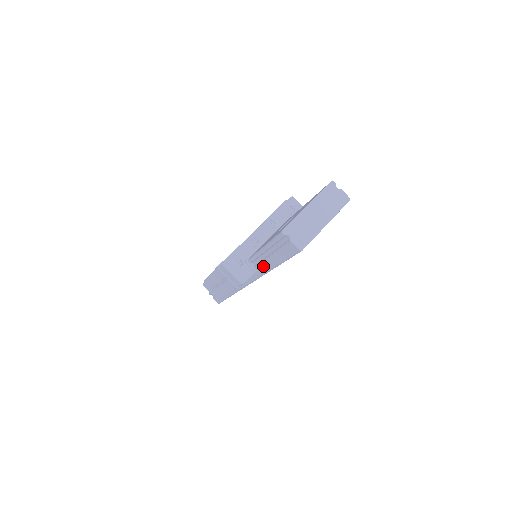
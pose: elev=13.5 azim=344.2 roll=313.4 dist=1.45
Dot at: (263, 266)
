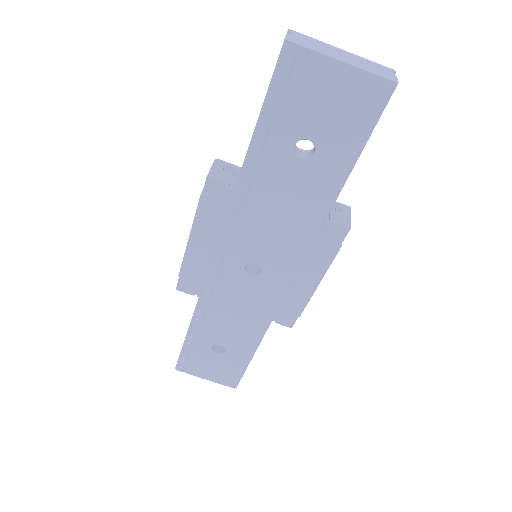
Dot at: occluded
